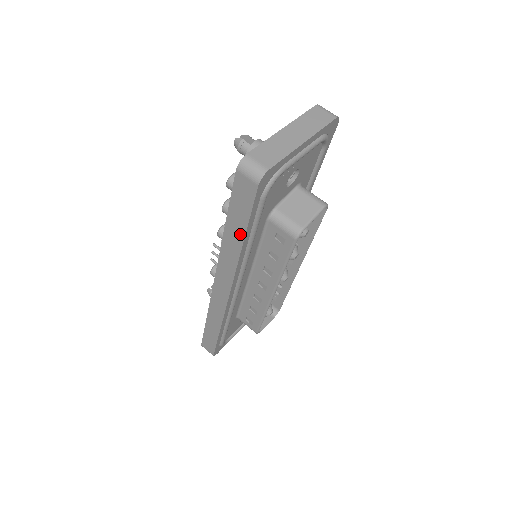
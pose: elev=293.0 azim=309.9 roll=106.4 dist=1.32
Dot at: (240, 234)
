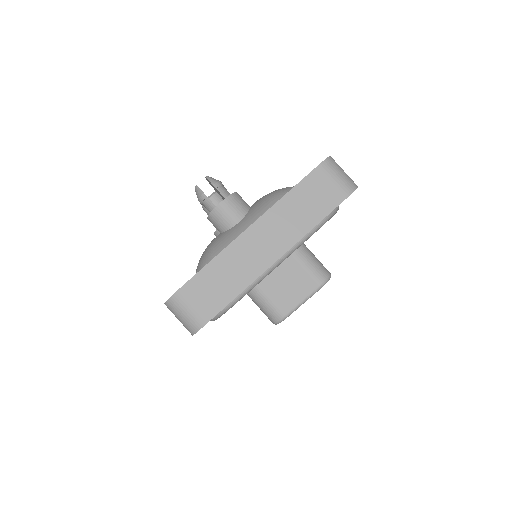
Dot at: occluded
